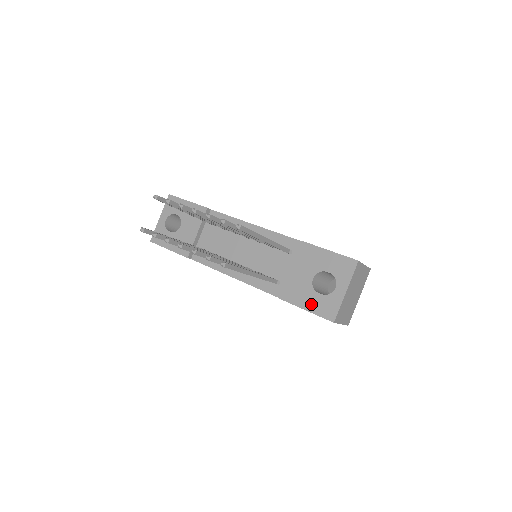
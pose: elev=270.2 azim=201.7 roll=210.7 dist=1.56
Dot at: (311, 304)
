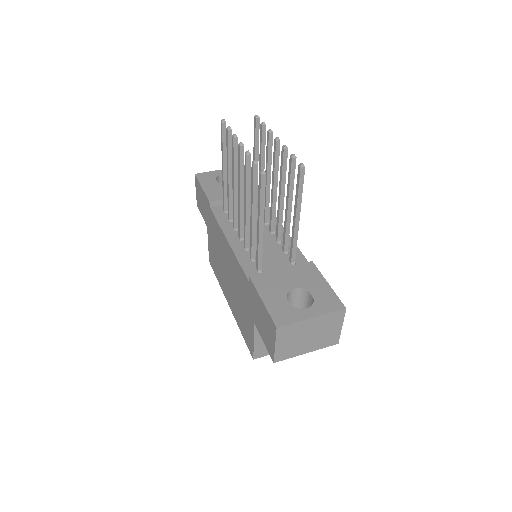
Dot at: (272, 301)
